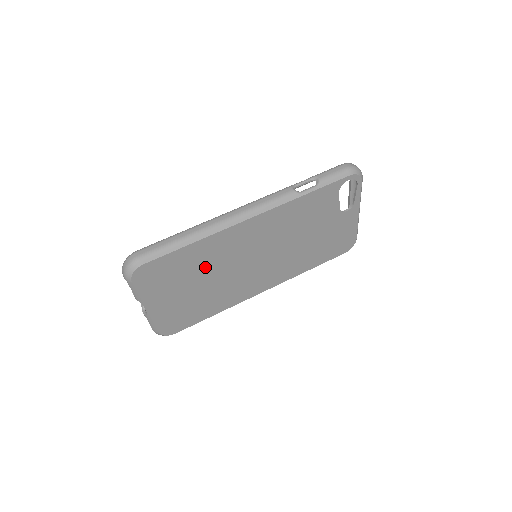
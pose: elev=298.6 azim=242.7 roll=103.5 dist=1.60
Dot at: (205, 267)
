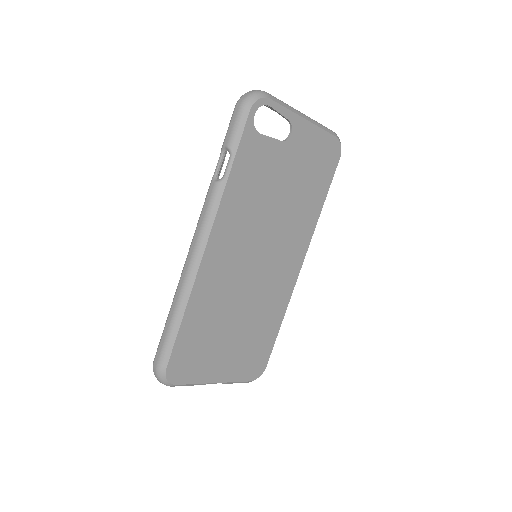
Dot at: (221, 313)
